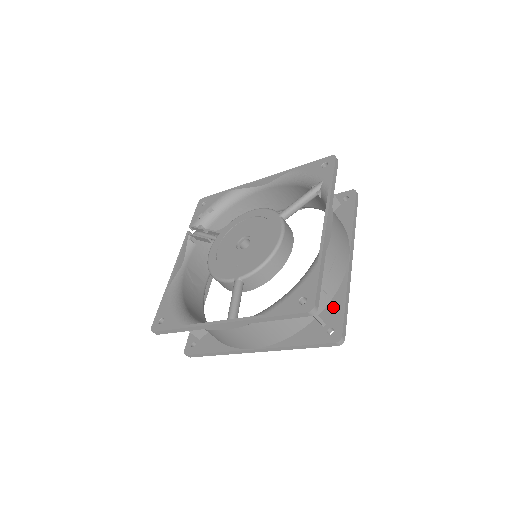
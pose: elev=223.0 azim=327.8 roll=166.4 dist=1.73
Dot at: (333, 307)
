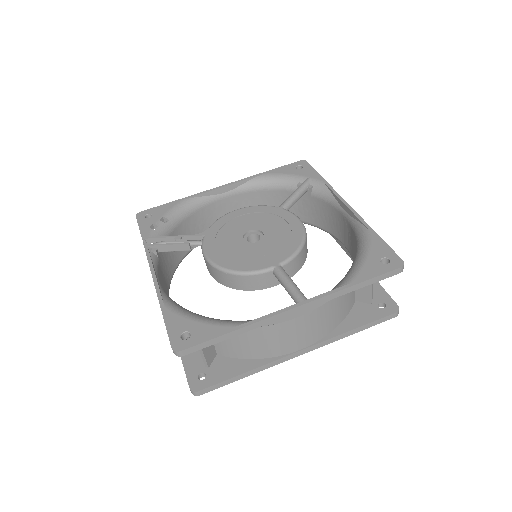
Dot at: occluded
